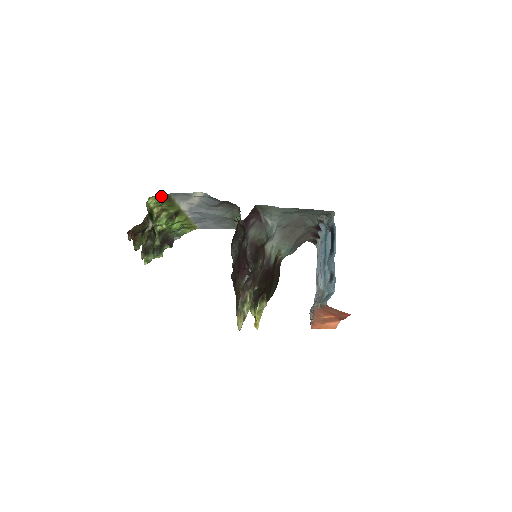
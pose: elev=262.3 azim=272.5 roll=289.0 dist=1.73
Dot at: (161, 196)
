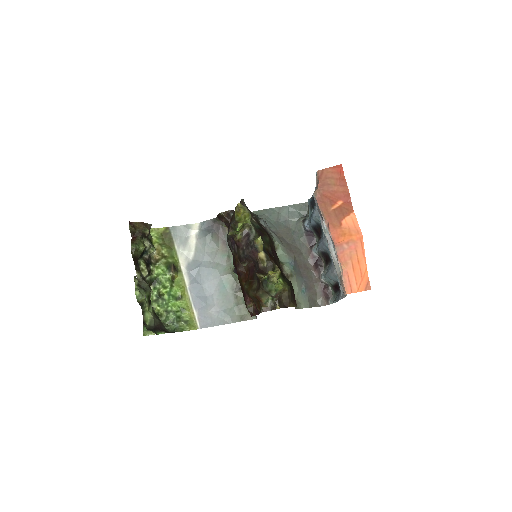
Dot at: (162, 233)
